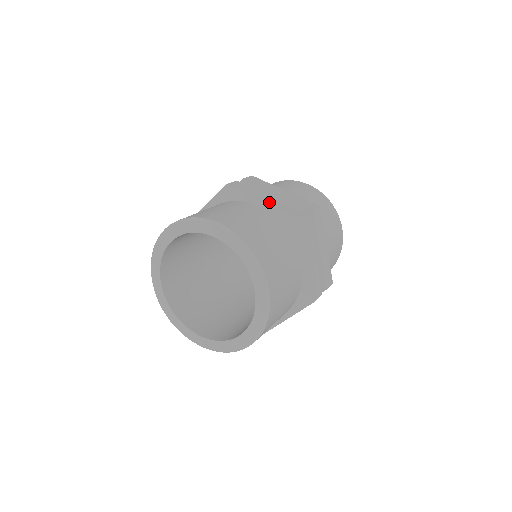
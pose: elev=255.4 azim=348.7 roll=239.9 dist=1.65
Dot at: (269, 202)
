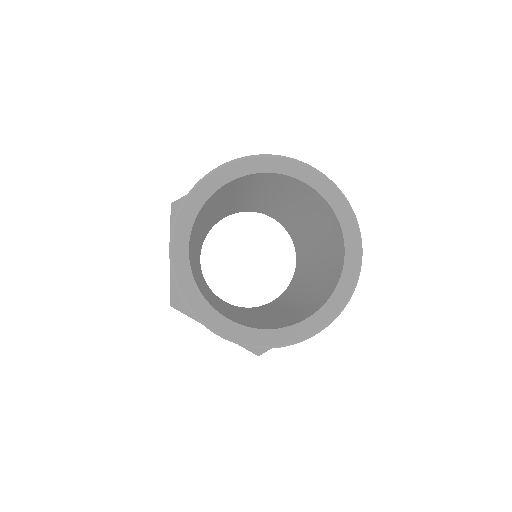
Dot at: occluded
